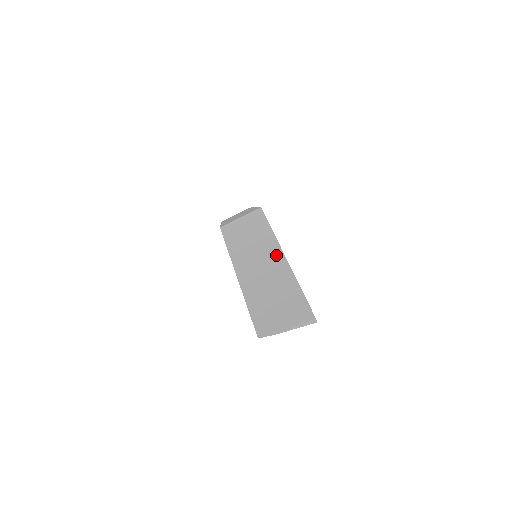
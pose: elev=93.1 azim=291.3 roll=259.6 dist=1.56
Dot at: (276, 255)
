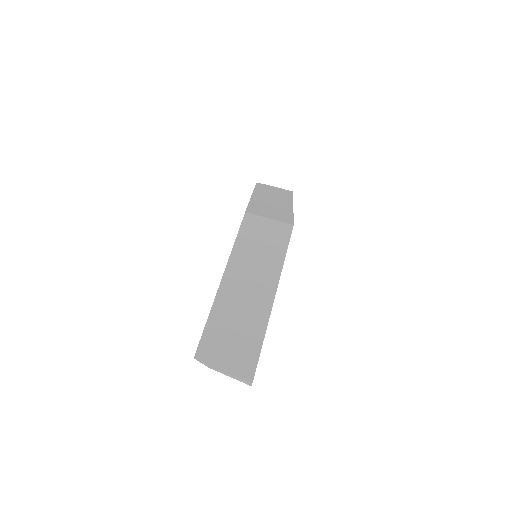
Dot at: (269, 288)
